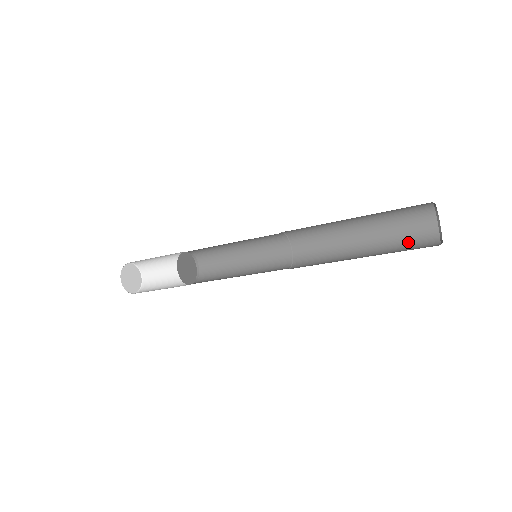
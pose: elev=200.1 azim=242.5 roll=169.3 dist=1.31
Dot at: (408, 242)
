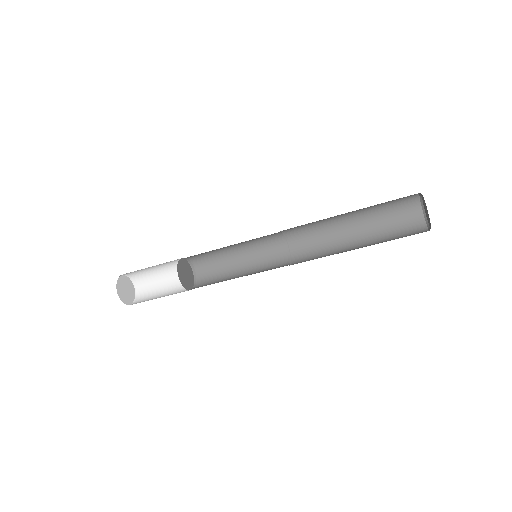
Dot at: occluded
